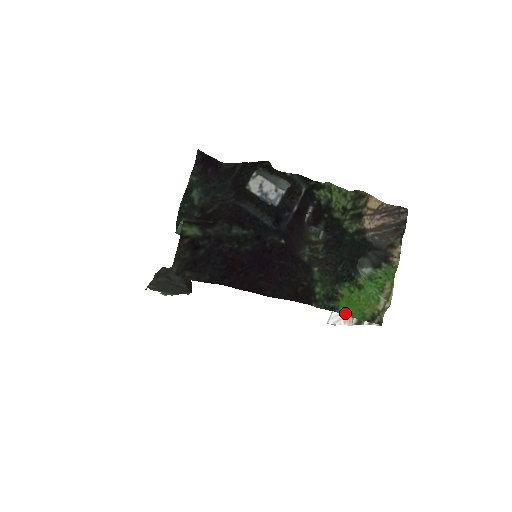
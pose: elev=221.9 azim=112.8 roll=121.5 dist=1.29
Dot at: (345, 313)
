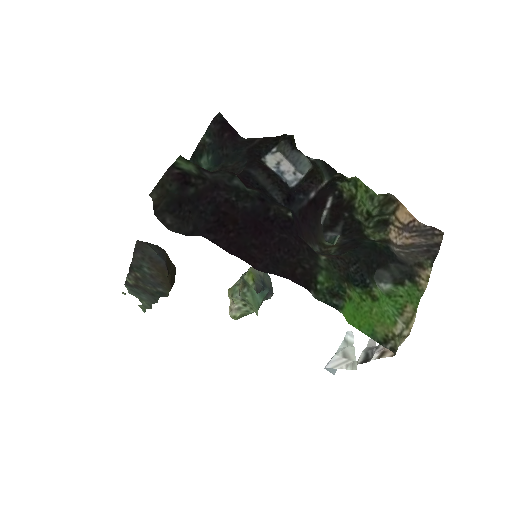
Dot at: (350, 321)
